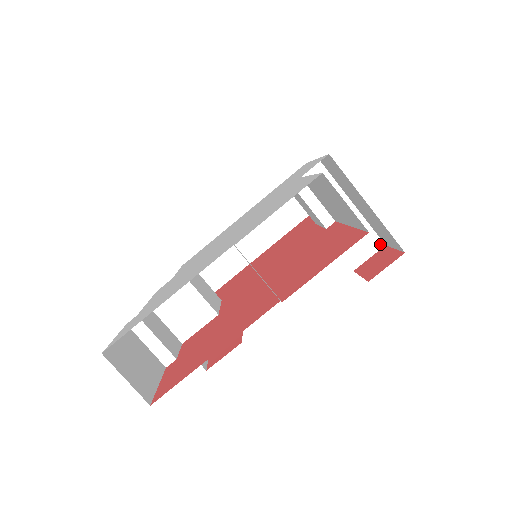
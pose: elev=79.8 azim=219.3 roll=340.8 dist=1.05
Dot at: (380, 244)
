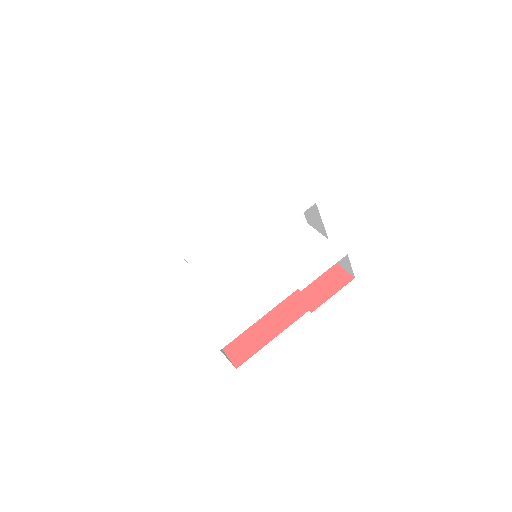
Dot at: occluded
